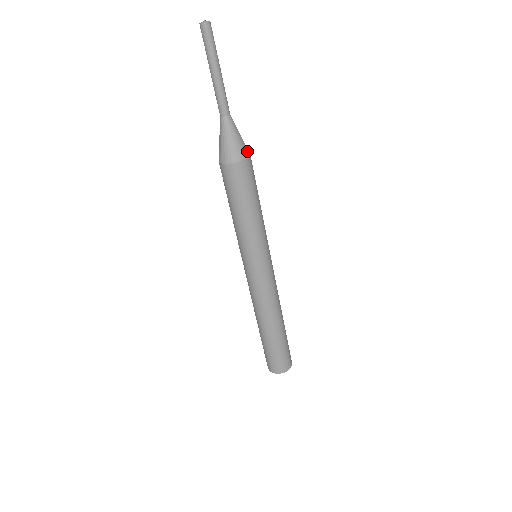
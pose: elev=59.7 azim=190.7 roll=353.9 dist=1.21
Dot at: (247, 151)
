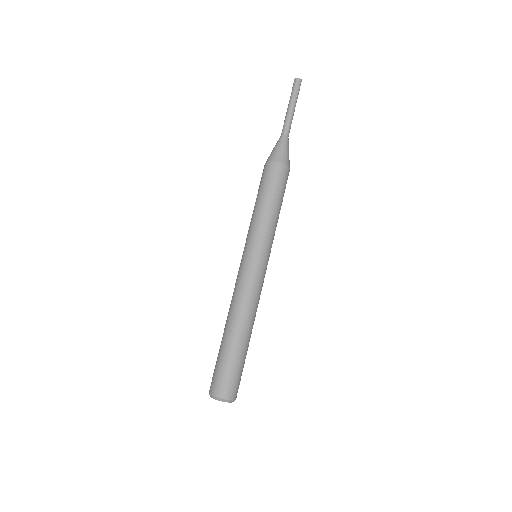
Dot at: (289, 165)
